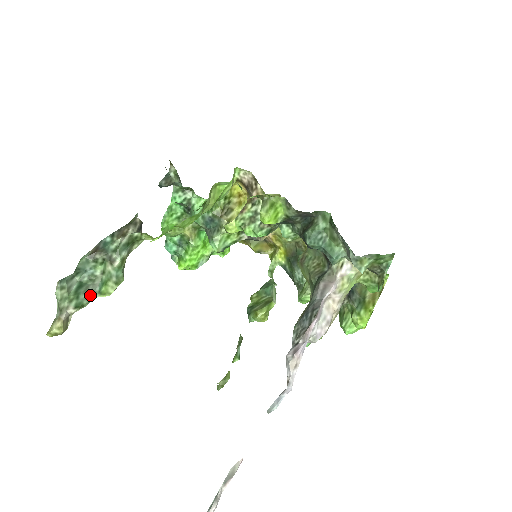
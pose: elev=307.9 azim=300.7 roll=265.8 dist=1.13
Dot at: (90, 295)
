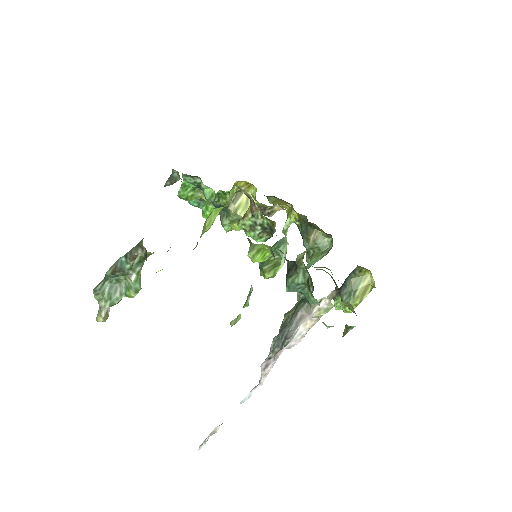
Dot at: (119, 296)
